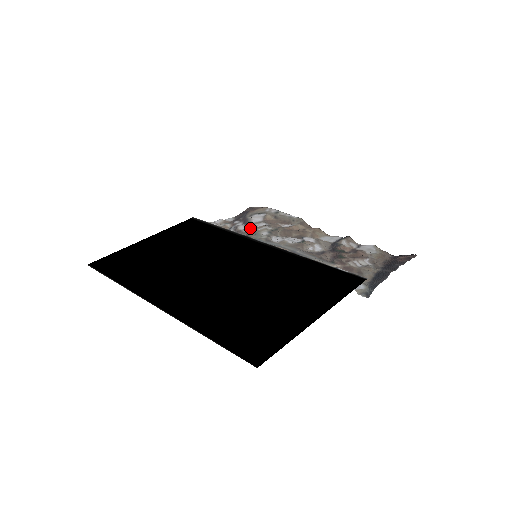
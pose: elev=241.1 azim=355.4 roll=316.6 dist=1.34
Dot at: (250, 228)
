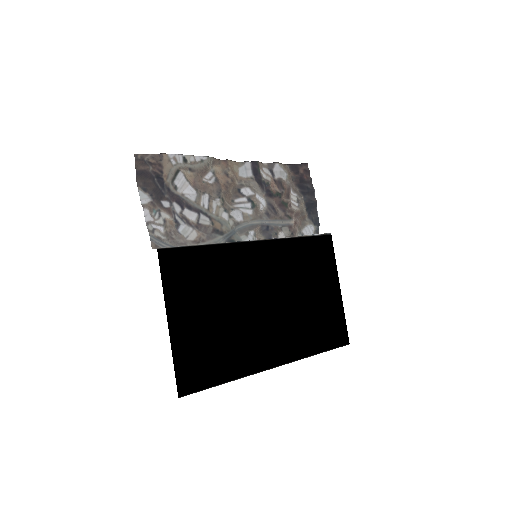
Dot at: (203, 214)
